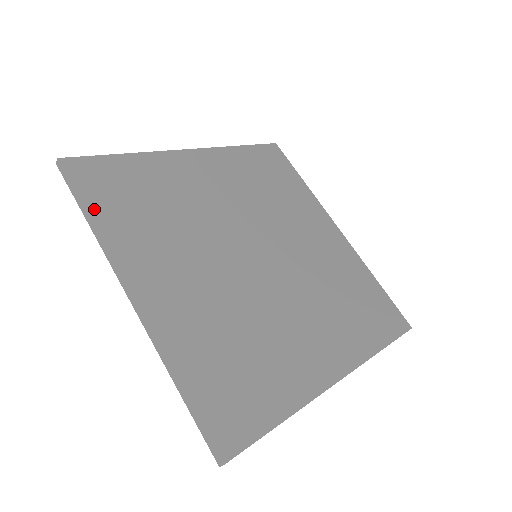
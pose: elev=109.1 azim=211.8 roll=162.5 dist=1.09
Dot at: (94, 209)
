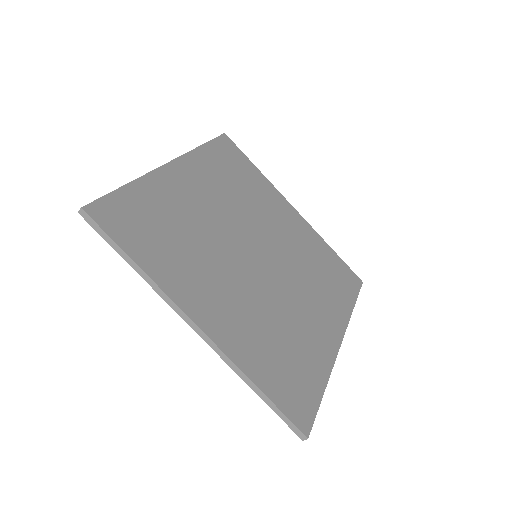
Dot at: (135, 254)
